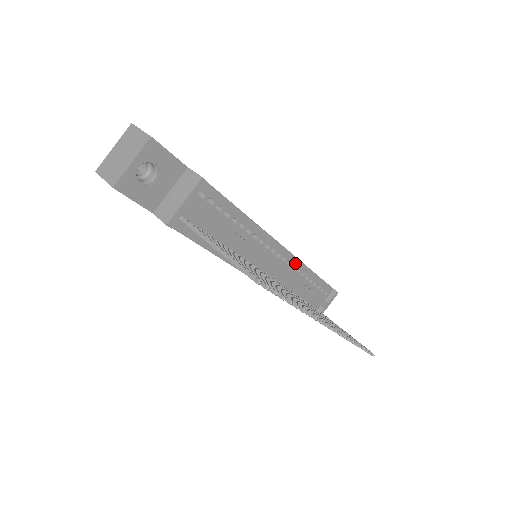
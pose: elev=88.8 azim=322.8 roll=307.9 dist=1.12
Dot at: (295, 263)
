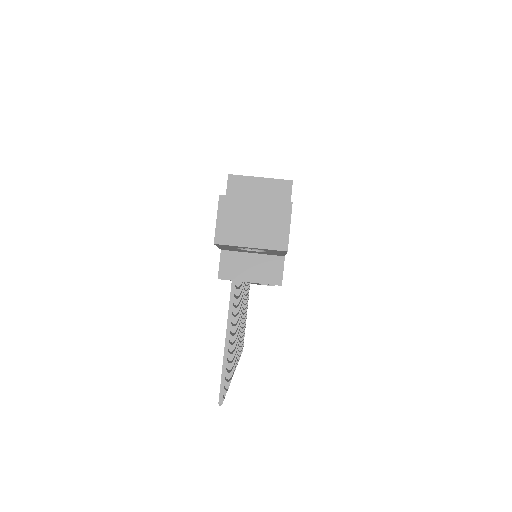
Dot at: occluded
